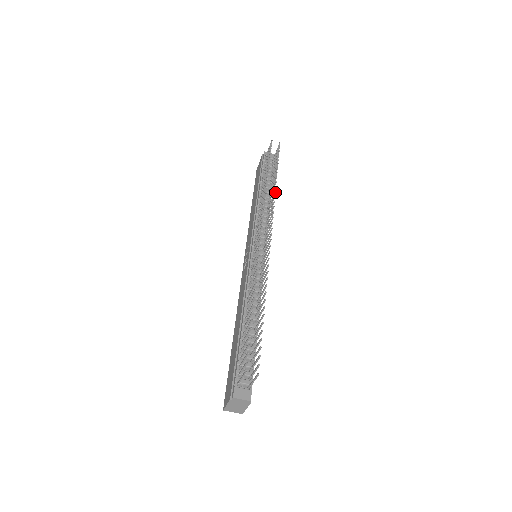
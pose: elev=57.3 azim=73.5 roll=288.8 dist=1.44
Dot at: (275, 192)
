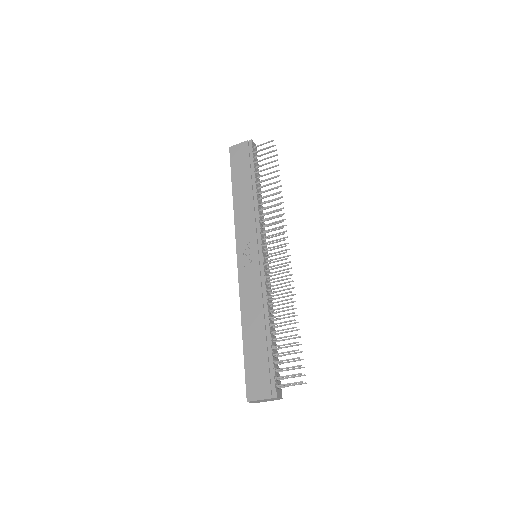
Dot at: occluded
